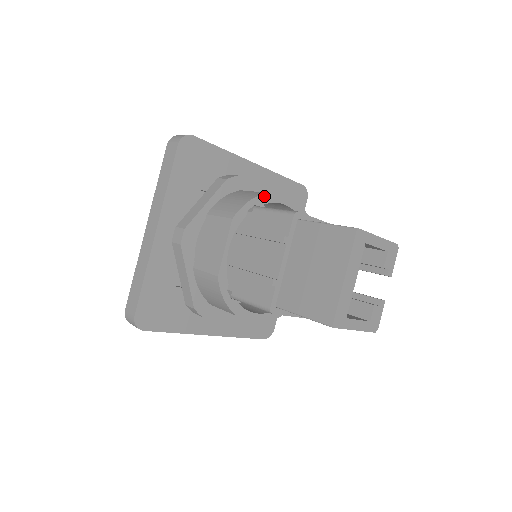
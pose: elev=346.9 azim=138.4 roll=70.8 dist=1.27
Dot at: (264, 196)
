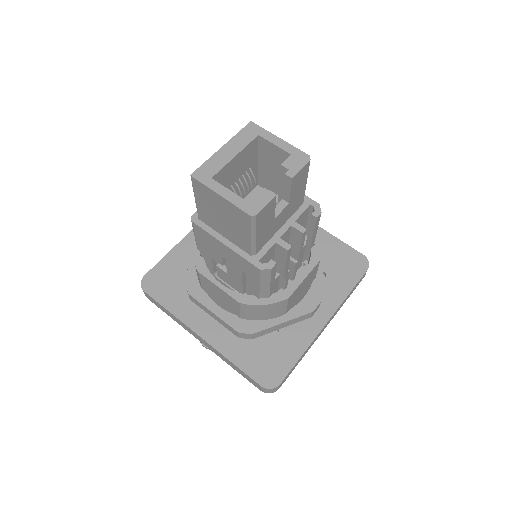
Dot at: occluded
